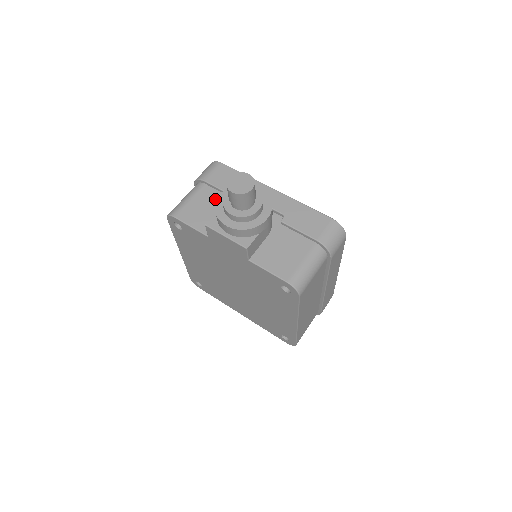
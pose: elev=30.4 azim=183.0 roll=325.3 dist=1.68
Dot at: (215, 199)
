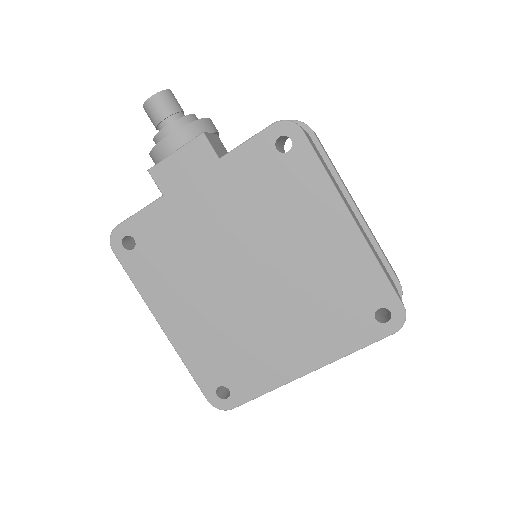
Dot at: occluded
